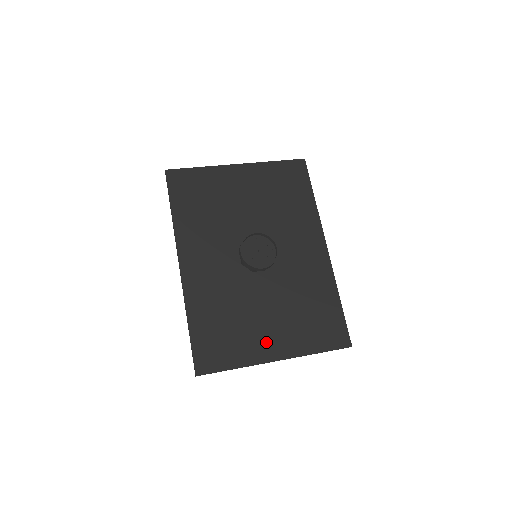
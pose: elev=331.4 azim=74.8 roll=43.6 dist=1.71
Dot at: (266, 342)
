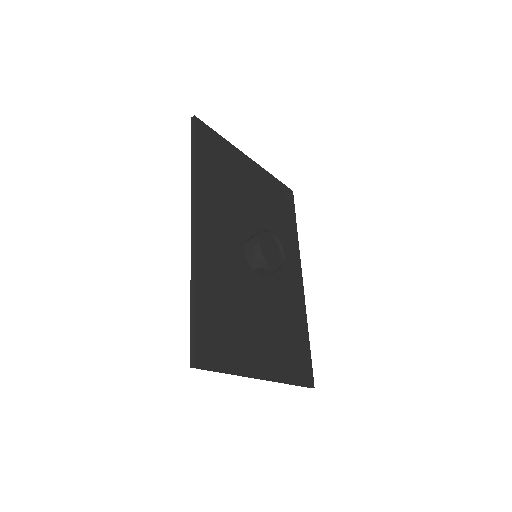
Dot at: (257, 353)
